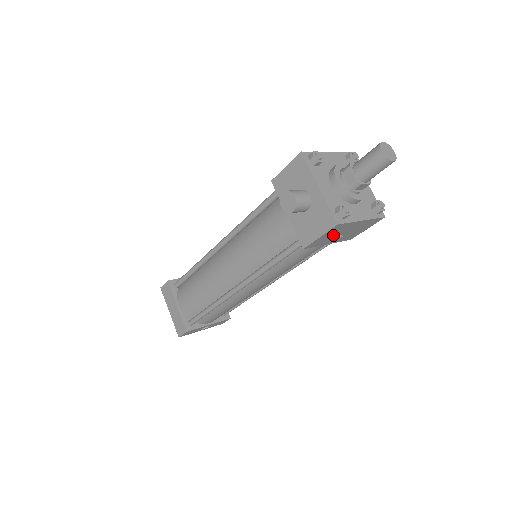
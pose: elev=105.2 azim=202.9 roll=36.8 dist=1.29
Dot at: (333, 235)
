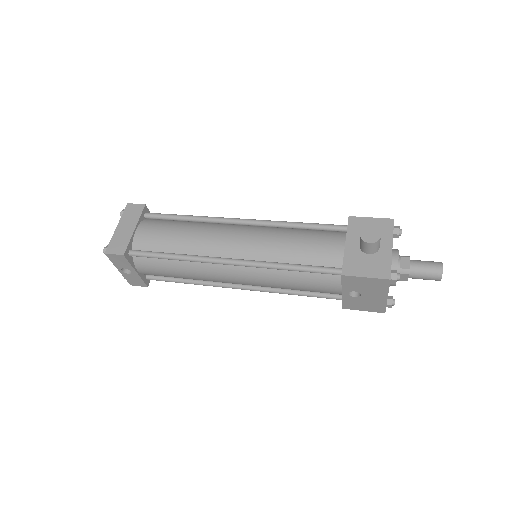
Dot at: (363, 287)
